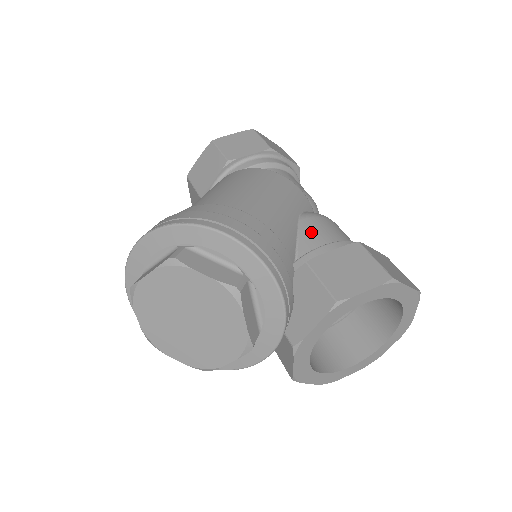
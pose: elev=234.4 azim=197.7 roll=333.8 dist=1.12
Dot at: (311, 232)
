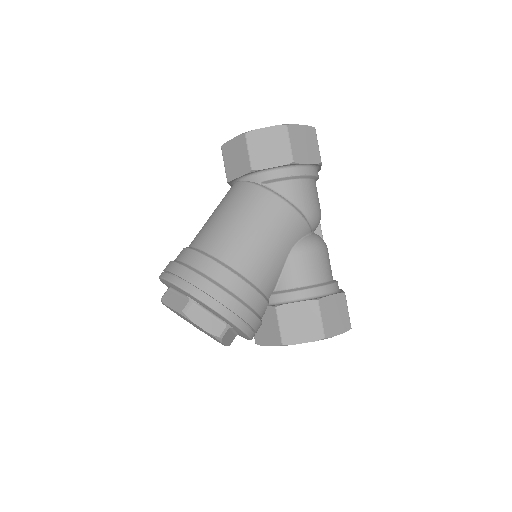
Dot at: (293, 271)
